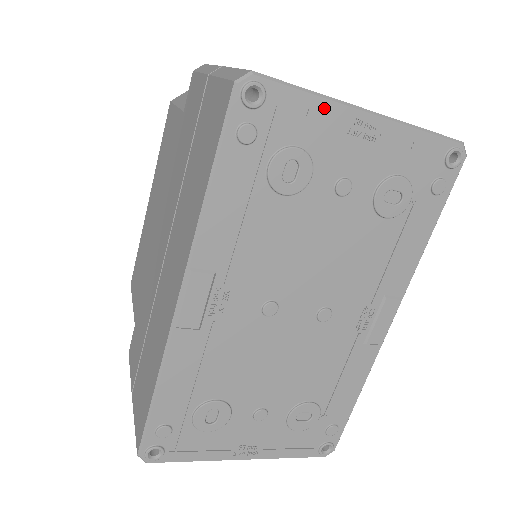
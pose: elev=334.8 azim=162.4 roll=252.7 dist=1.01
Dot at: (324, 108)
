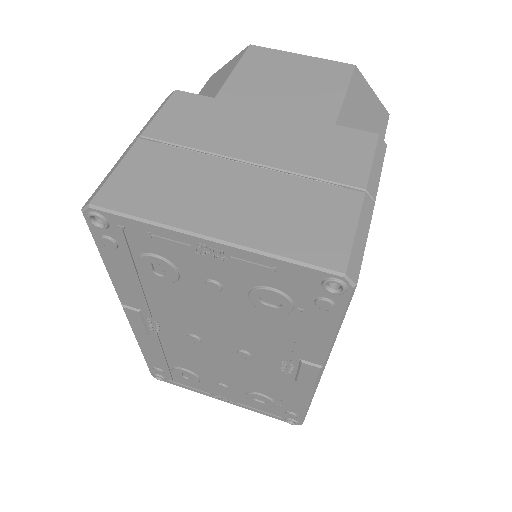
Dot at: (163, 233)
